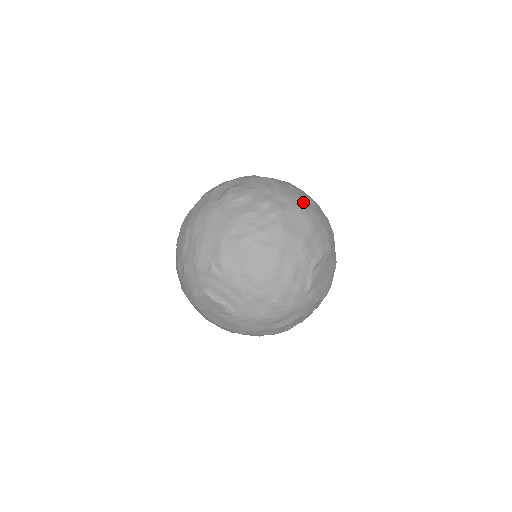
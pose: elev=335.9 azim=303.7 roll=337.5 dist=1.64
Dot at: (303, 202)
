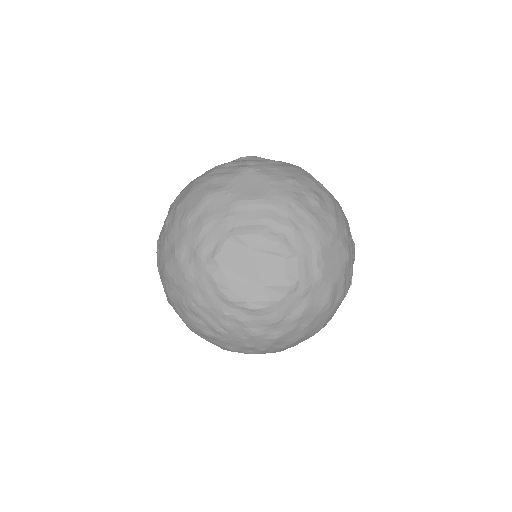
Dot at: (291, 183)
